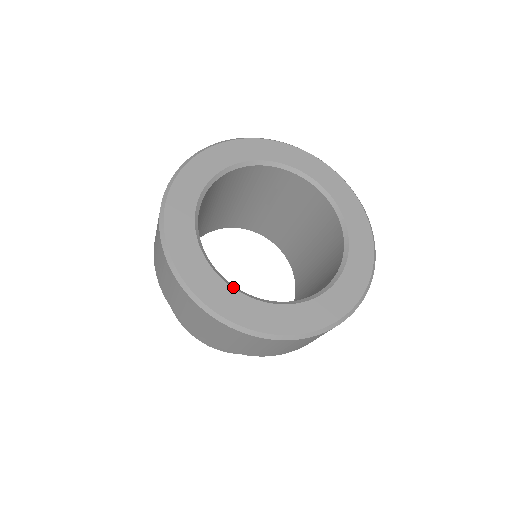
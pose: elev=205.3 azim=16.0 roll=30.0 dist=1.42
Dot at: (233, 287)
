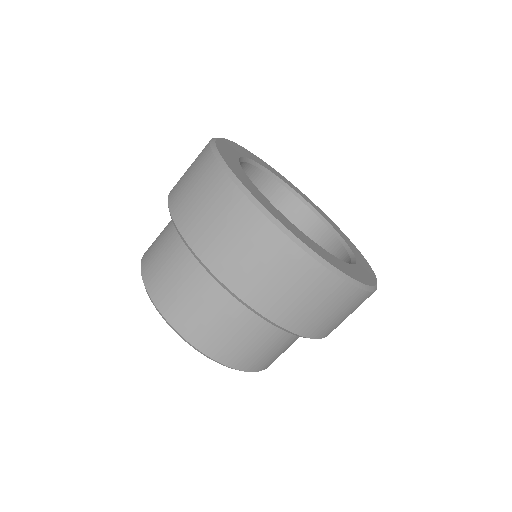
Dot at: (239, 160)
